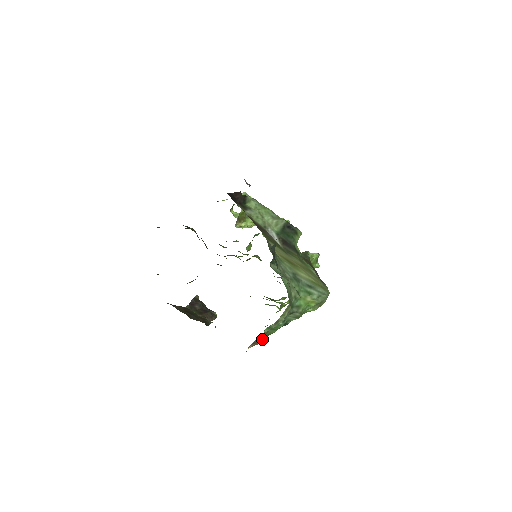
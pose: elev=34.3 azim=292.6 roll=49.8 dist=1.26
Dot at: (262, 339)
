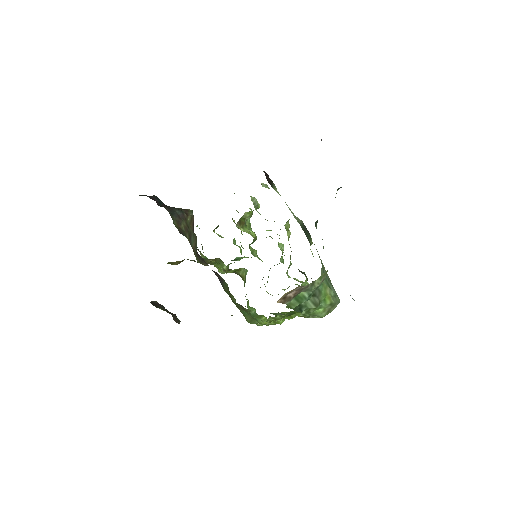
Dot at: (290, 301)
